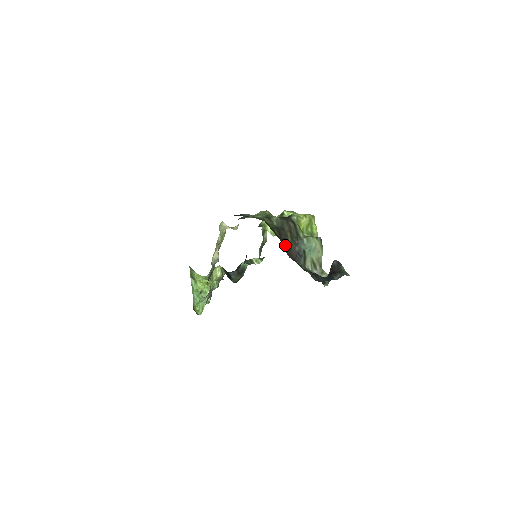
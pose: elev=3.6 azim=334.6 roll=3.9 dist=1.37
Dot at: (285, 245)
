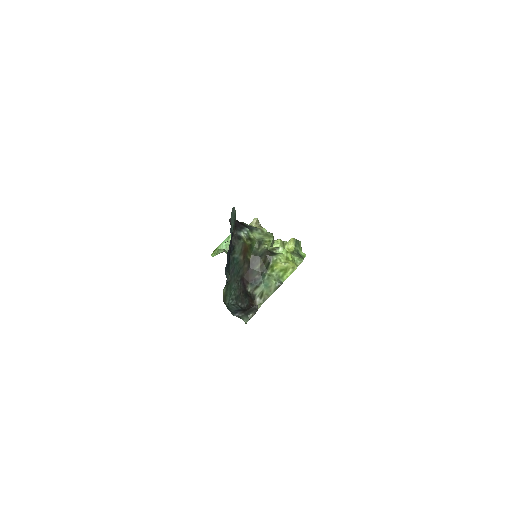
Dot at: (249, 268)
